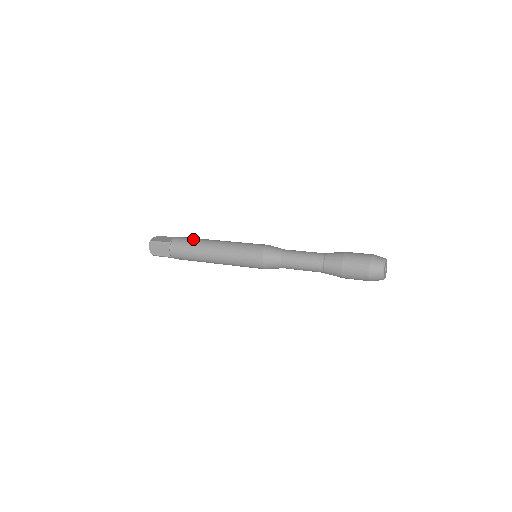
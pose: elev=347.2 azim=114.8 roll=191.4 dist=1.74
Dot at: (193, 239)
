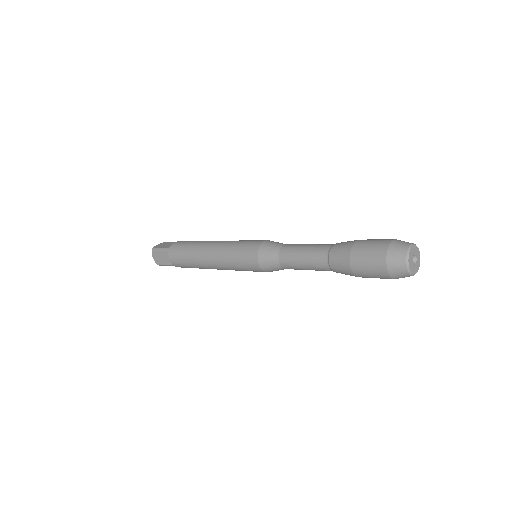
Dot at: (191, 242)
